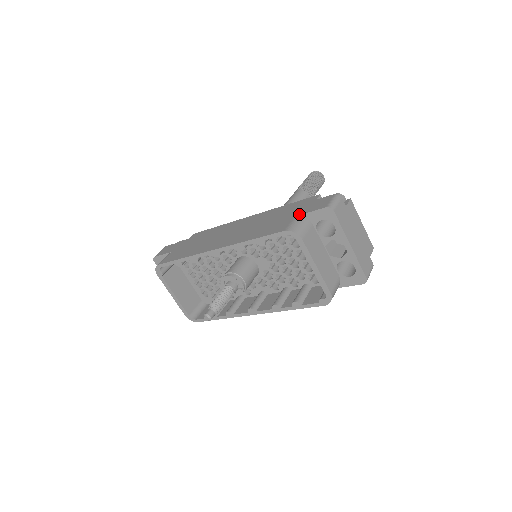
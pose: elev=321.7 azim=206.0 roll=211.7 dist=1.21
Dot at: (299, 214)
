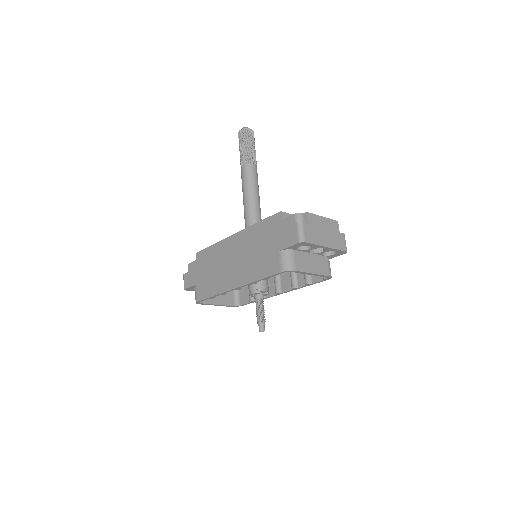
Dot at: (281, 249)
